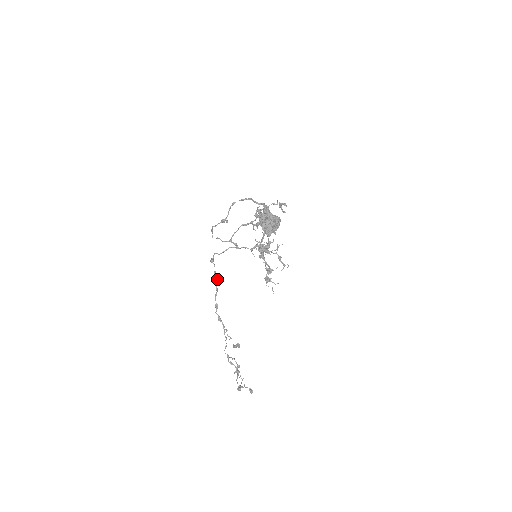
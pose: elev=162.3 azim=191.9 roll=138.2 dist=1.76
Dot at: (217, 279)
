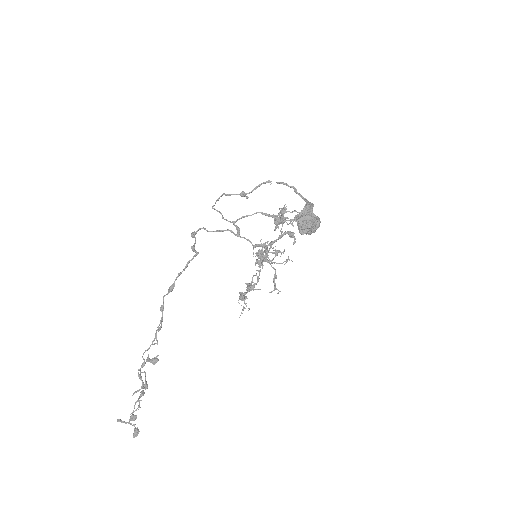
Dot at: (195, 255)
